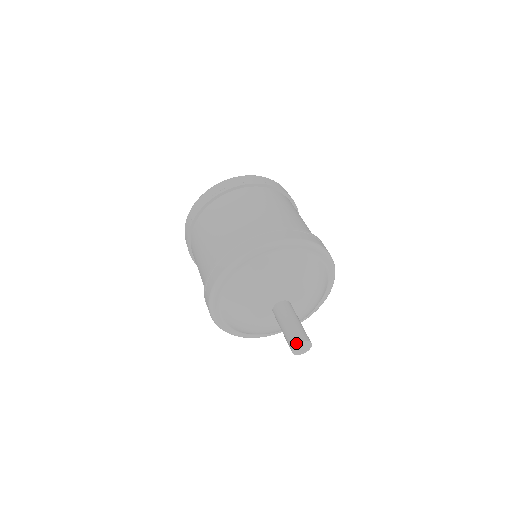
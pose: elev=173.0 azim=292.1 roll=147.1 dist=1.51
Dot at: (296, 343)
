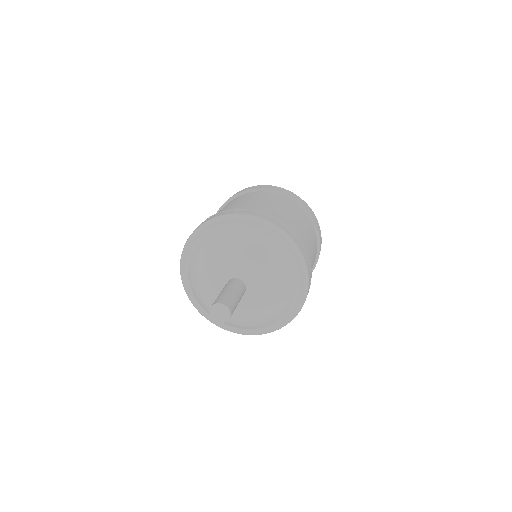
Dot at: (211, 307)
